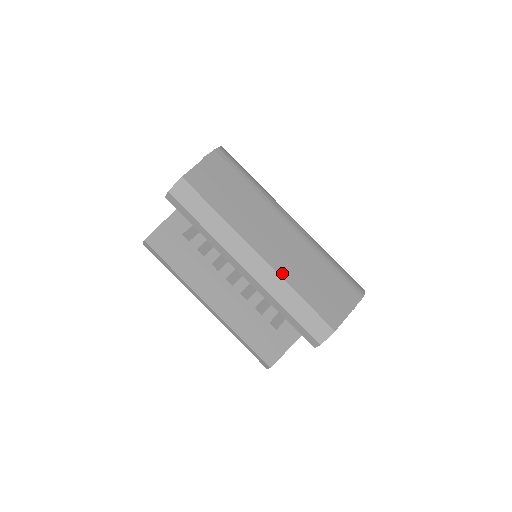
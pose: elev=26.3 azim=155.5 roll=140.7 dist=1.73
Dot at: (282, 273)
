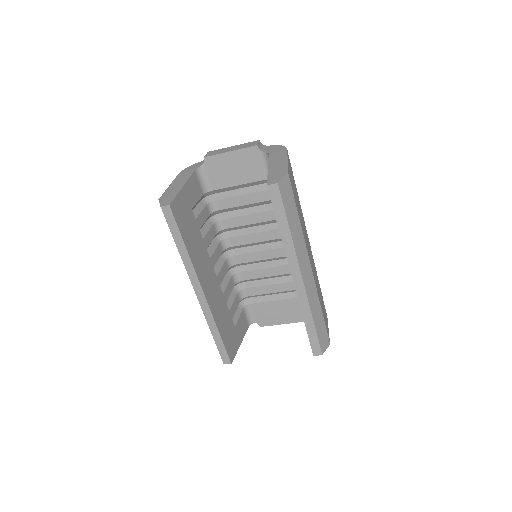
Dot at: occluded
